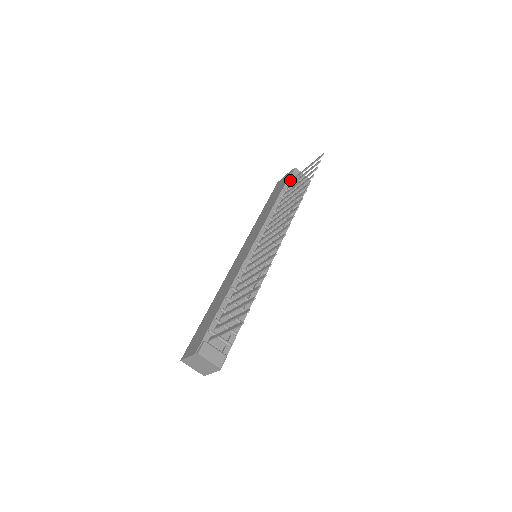
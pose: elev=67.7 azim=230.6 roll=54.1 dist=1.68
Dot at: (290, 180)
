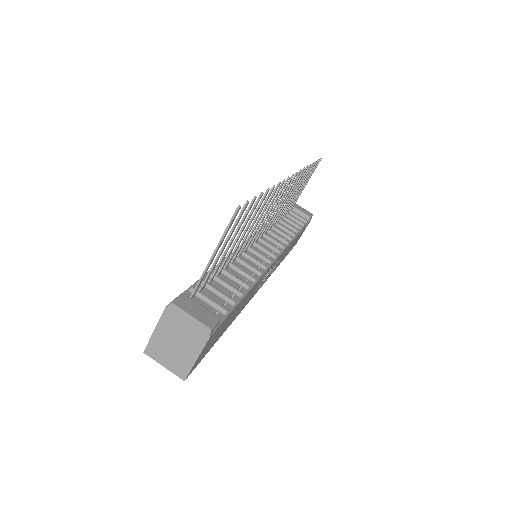
Dot at: occluded
